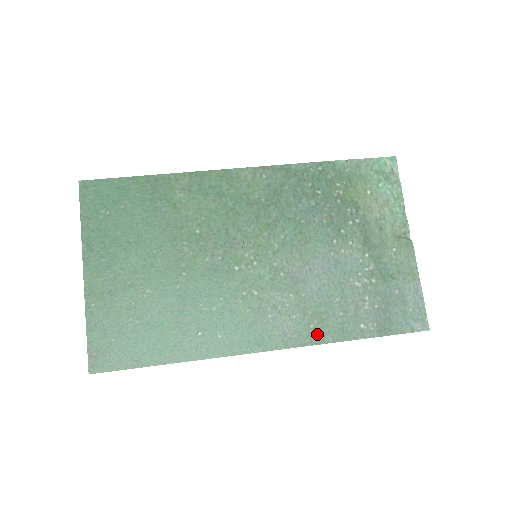
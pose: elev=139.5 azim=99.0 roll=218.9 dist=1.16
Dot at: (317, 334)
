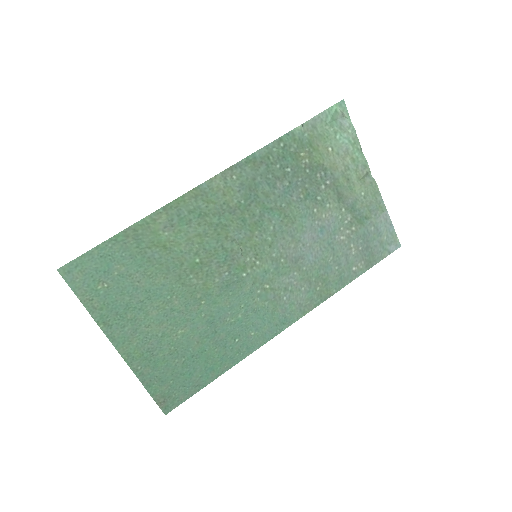
Dot at: (324, 292)
